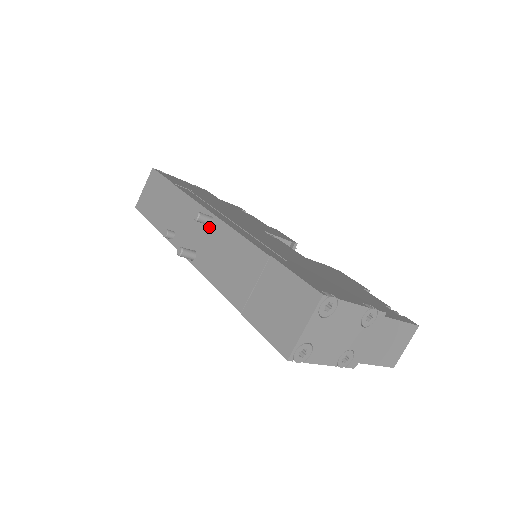
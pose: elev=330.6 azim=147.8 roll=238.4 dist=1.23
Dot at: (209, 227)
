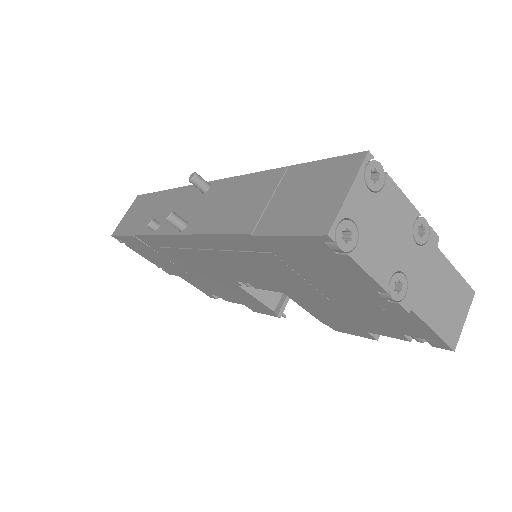
Dot at: (206, 193)
